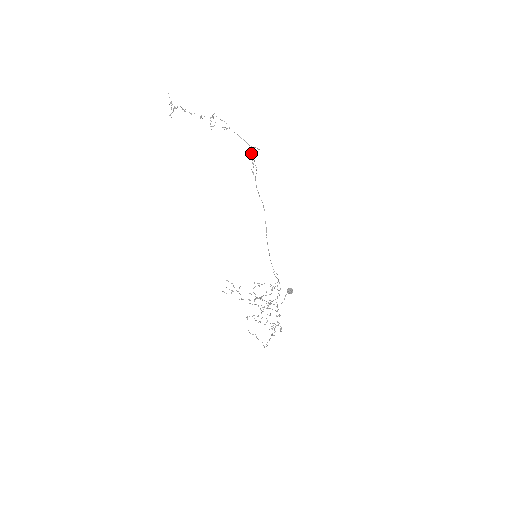
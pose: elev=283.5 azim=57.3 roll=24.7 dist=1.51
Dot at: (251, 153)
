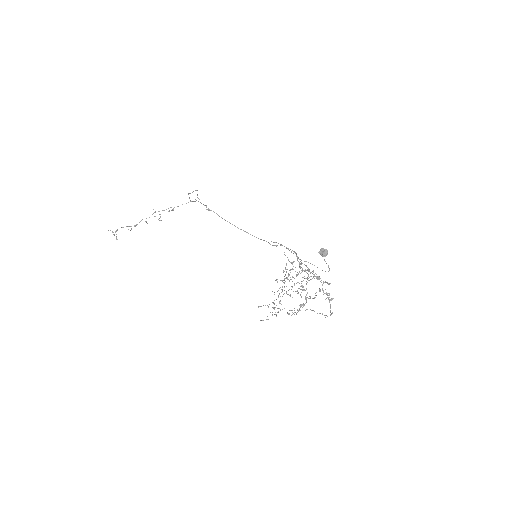
Dot at: occluded
